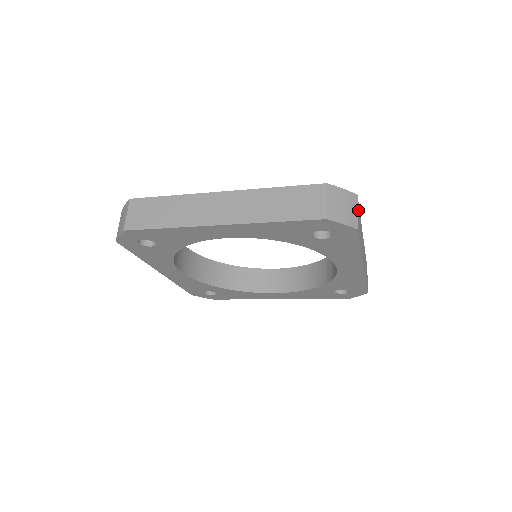
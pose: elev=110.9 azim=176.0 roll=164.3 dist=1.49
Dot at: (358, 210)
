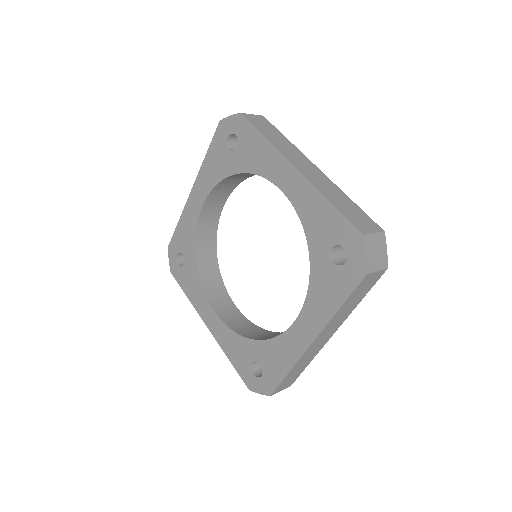
Dot at: (263, 121)
